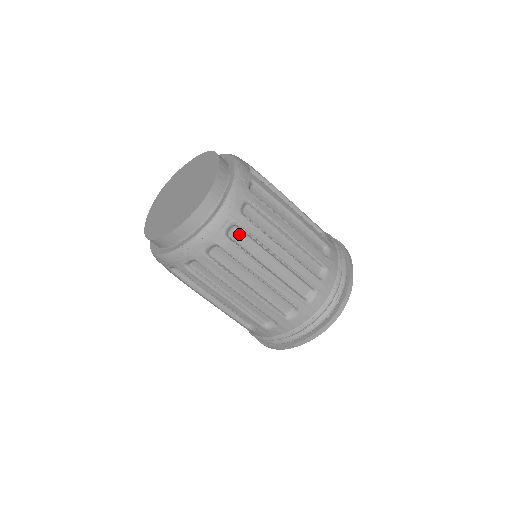
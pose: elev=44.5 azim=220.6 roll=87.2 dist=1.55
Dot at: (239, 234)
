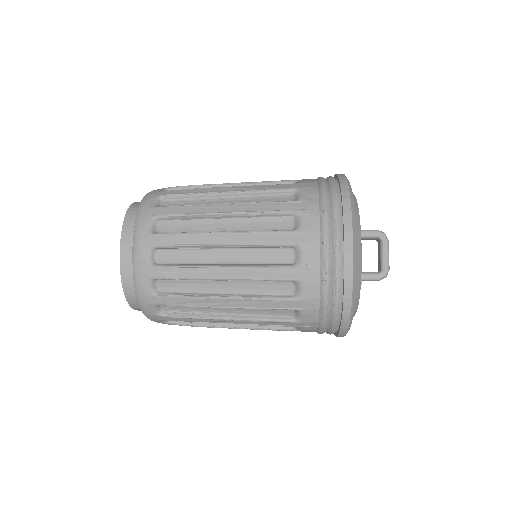
Dot at: occluded
